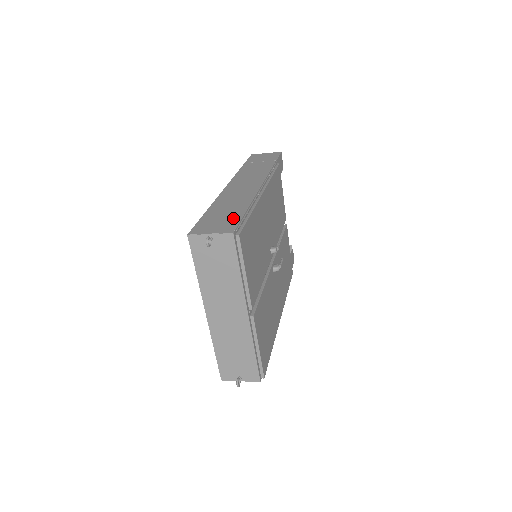
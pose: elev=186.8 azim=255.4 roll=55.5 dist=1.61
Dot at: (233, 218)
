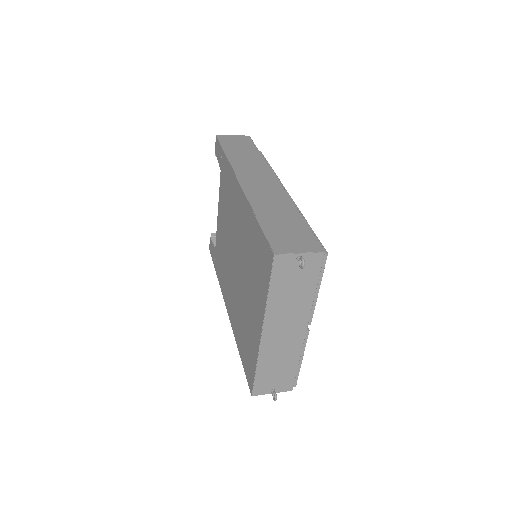
Dot at: (302, 231)
